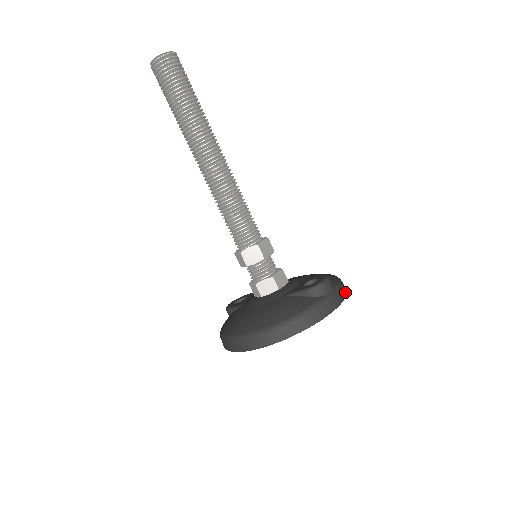
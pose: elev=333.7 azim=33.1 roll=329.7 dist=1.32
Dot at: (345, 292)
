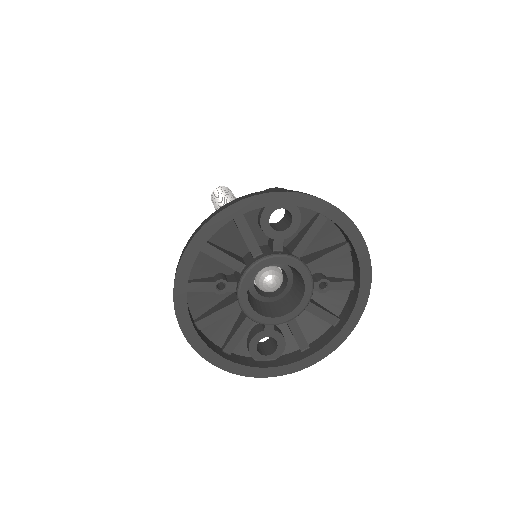
Dot at: (317, 198)
